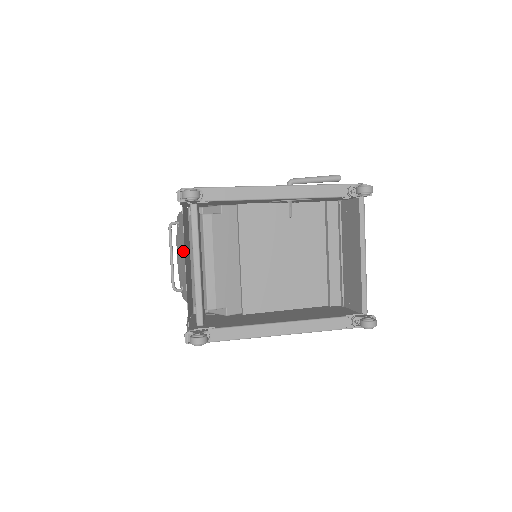
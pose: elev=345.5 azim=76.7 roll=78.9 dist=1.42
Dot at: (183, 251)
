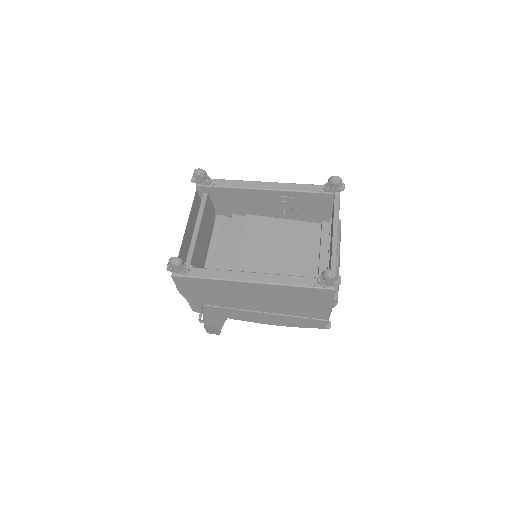
Dot at: occluded
